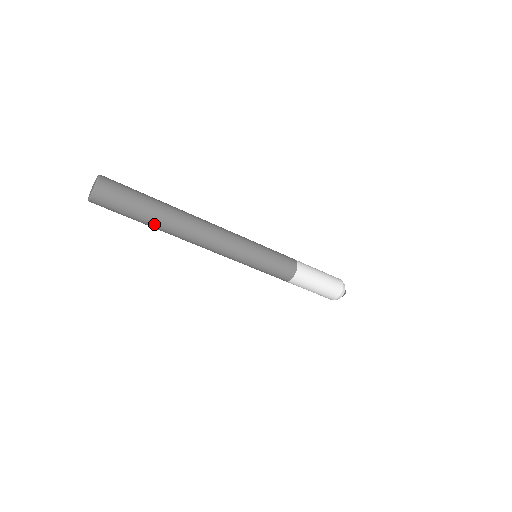
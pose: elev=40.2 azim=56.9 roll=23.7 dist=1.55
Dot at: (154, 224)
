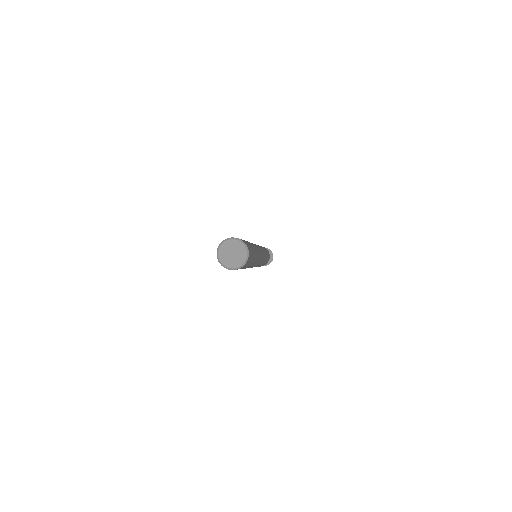
Dot at: occluded
